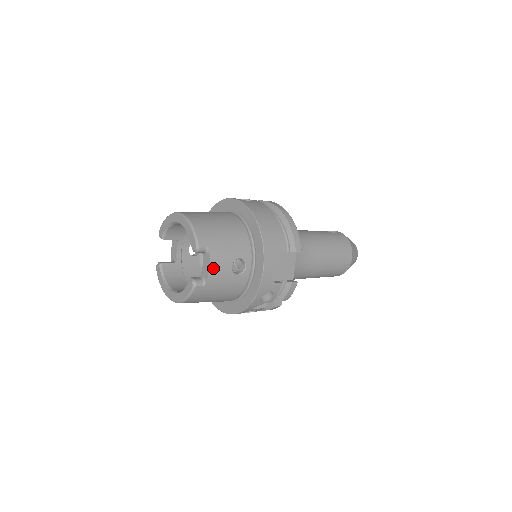
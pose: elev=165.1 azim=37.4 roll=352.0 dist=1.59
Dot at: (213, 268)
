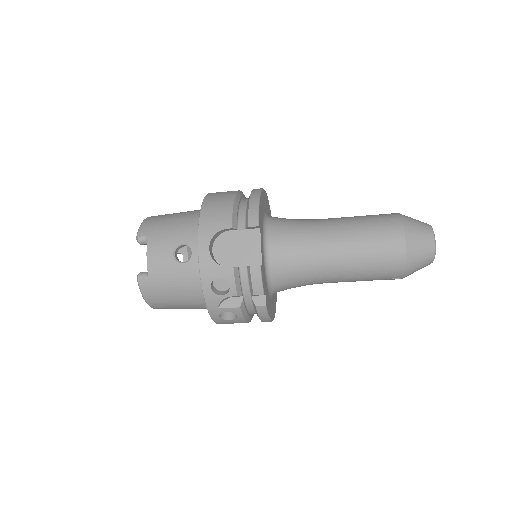
Dot at: (151, 257)
